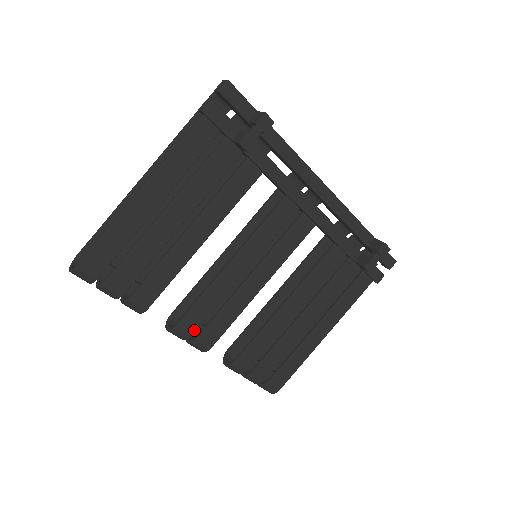
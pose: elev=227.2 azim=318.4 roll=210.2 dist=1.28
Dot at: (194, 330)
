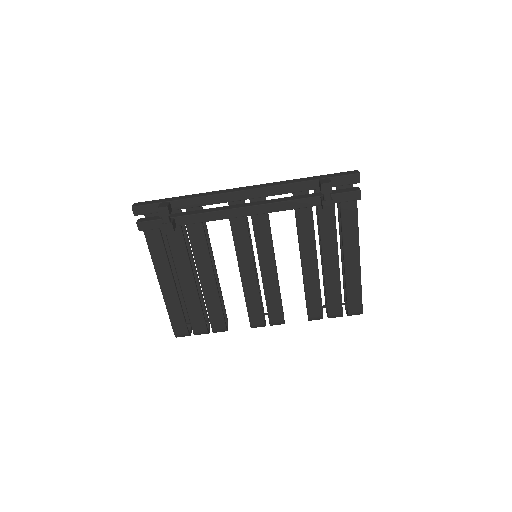
Dot at: (262, 320)
